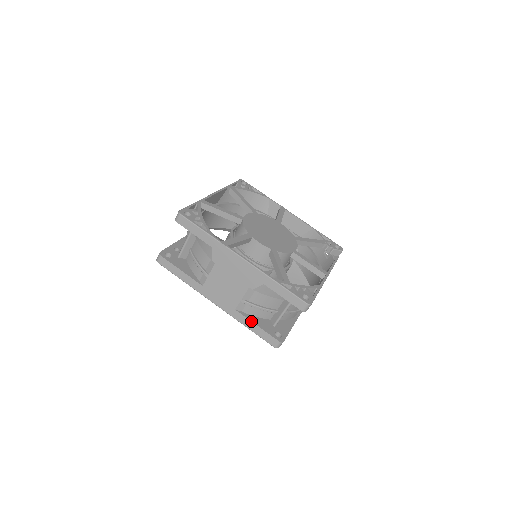
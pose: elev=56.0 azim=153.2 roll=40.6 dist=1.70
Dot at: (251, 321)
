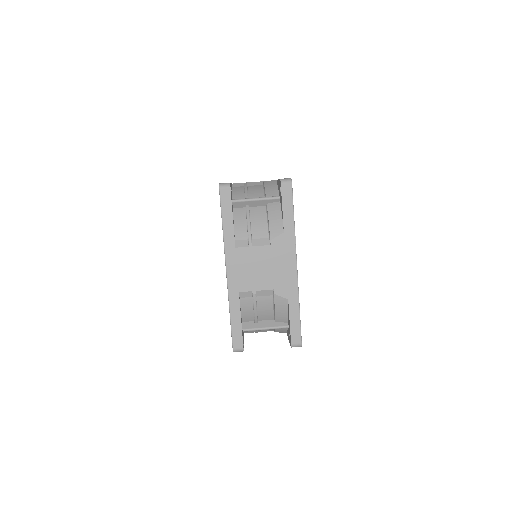
Dot at: occluded
